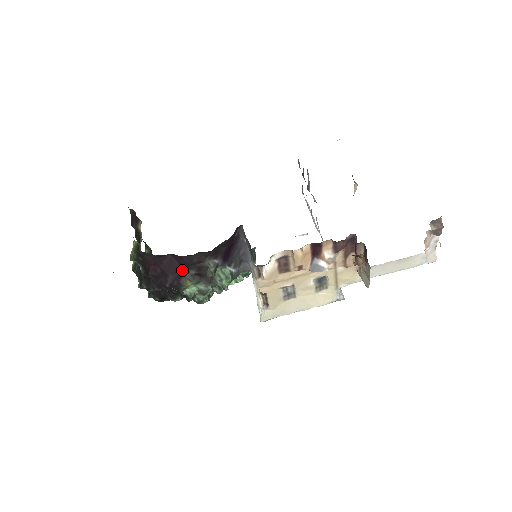
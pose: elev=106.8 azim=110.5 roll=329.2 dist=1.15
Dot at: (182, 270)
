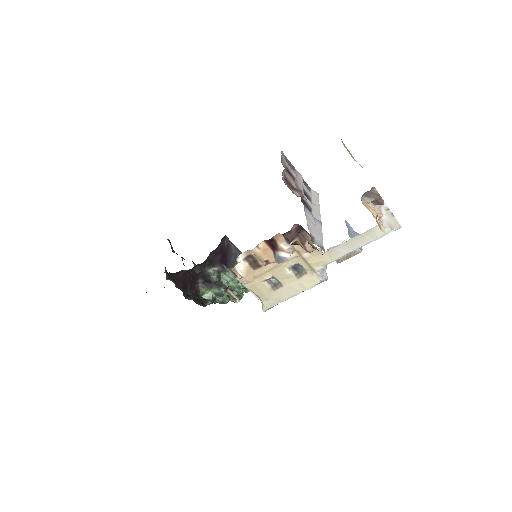
Dot at: (194, 281)
